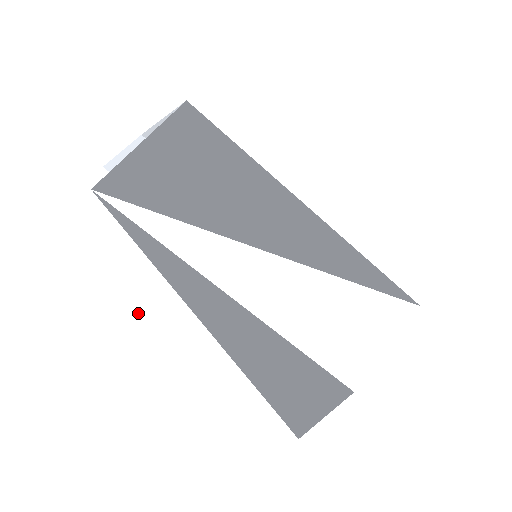
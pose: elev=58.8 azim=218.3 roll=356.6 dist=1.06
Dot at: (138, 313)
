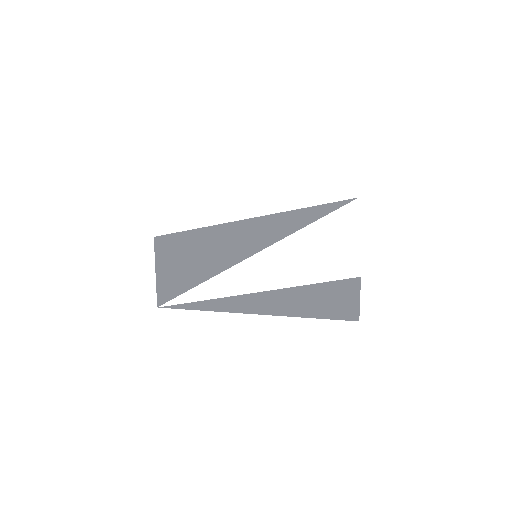
Dot at: (224, 333)
